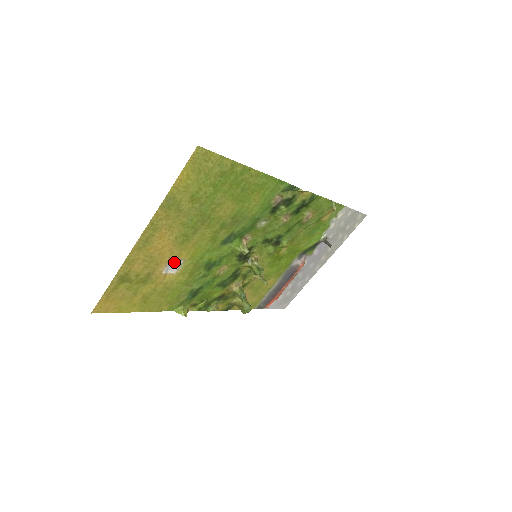
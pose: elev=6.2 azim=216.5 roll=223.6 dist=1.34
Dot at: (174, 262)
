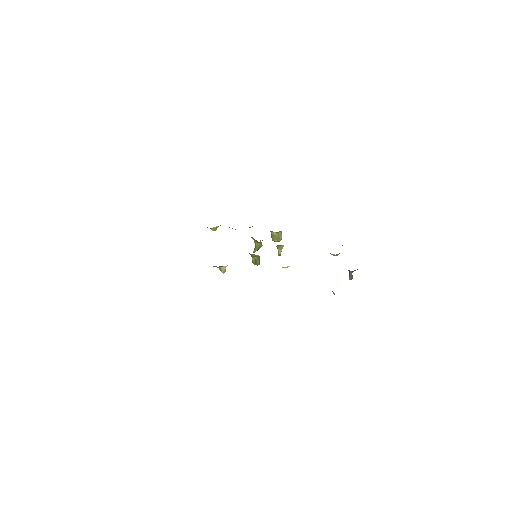
Dot at: occluded
